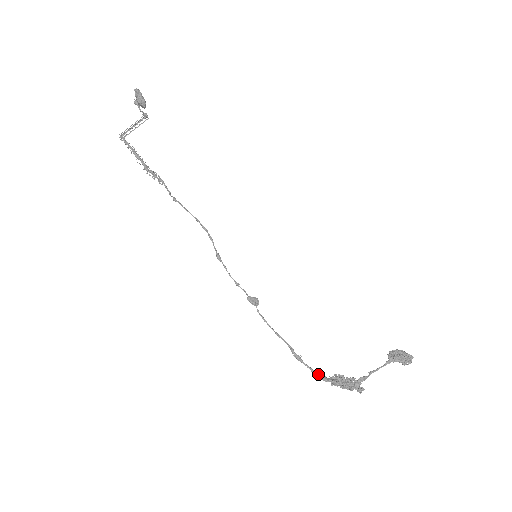
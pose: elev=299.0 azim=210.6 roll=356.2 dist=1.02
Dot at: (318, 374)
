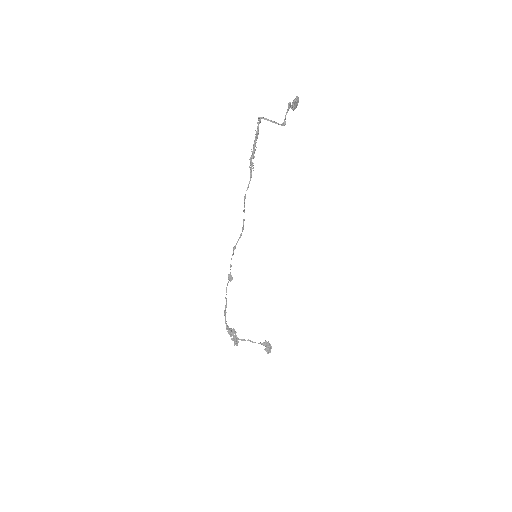
Dot at: (226, 324)
